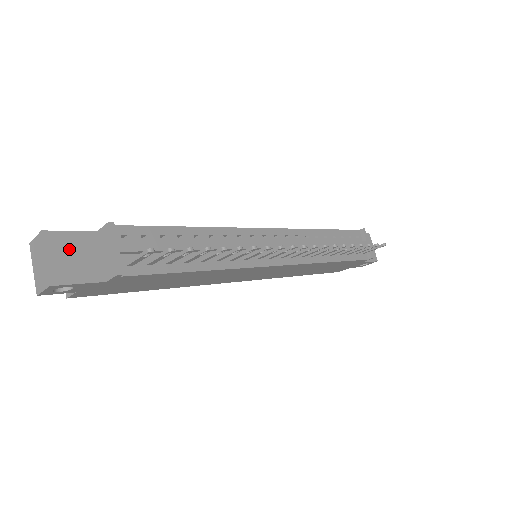
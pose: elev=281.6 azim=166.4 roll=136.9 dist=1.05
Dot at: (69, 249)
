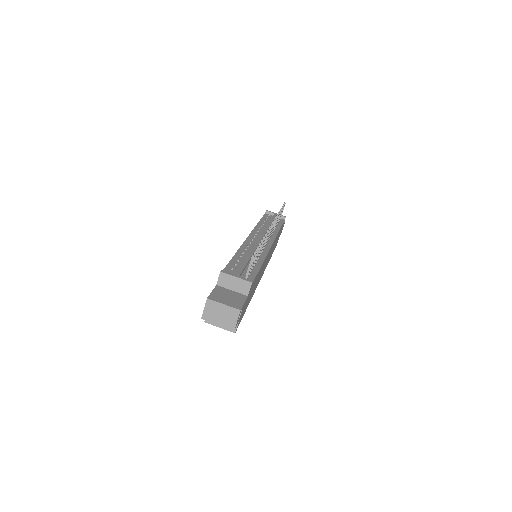
Dot at: (222, 297)
